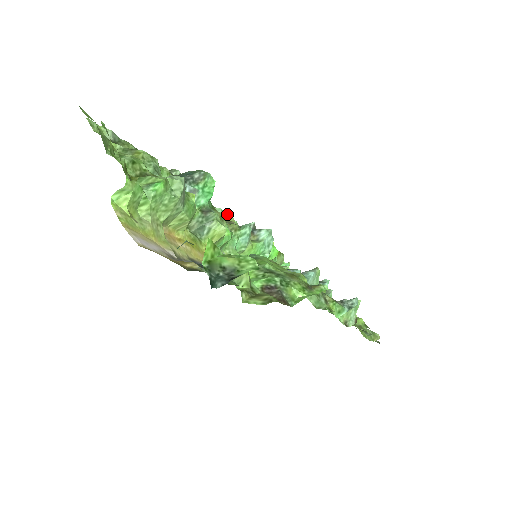
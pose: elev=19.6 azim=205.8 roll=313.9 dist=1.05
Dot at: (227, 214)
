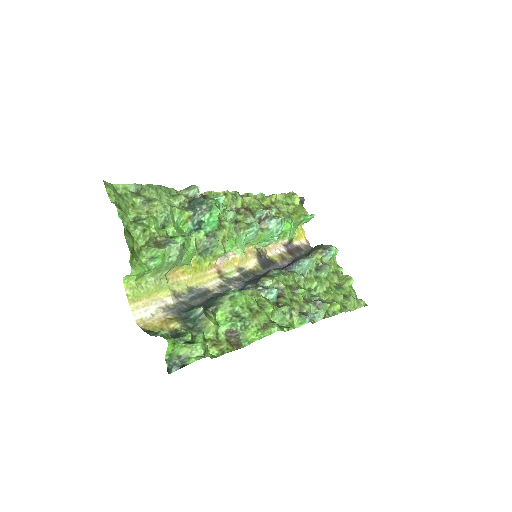
Dot at: (248, 197)
